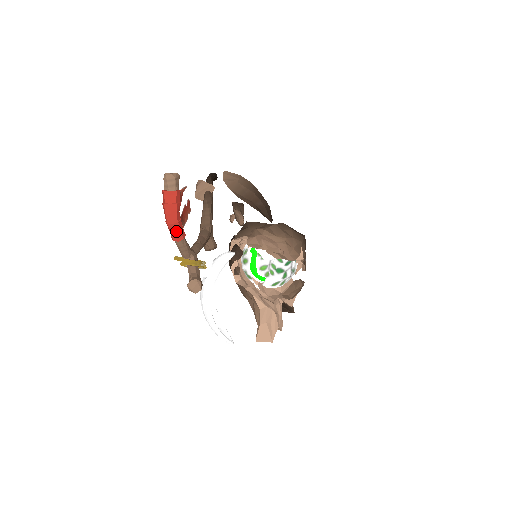
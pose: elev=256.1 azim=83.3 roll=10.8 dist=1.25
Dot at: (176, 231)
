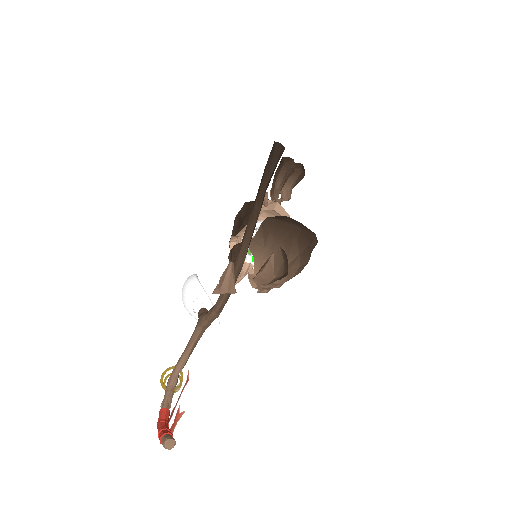
Dot at: occluded
